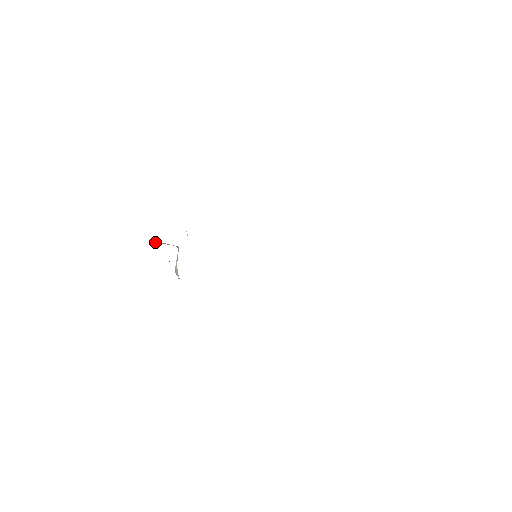
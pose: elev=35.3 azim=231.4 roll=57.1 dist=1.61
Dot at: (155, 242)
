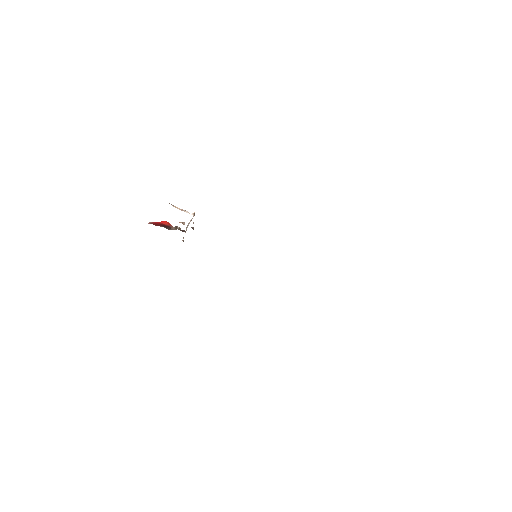
Dot at: occluded
